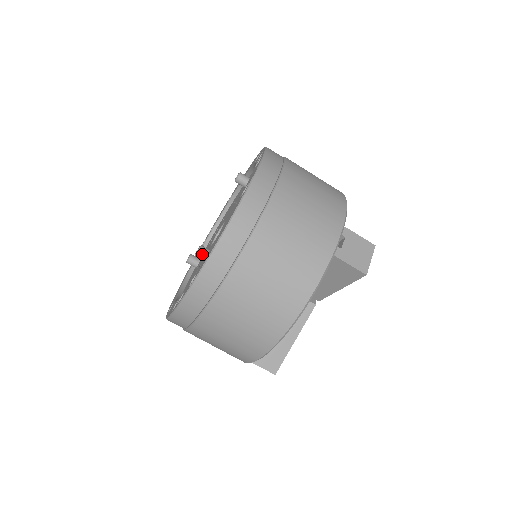
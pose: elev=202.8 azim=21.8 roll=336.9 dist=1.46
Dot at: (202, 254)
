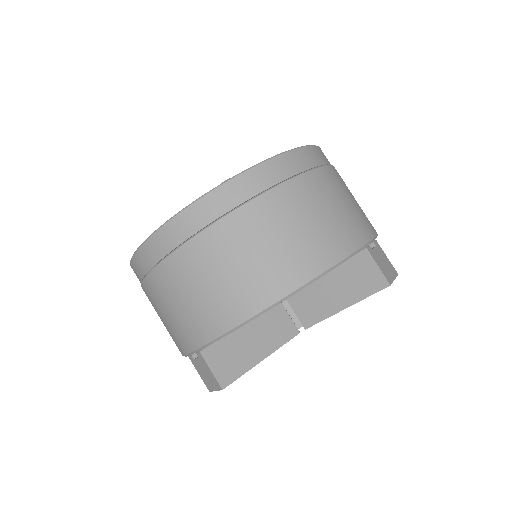
Dot at: occluded
